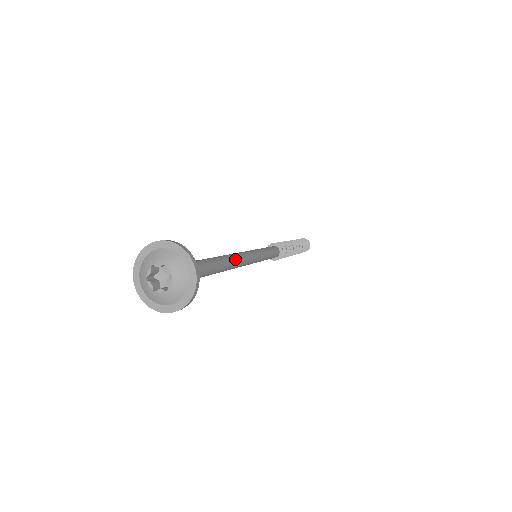
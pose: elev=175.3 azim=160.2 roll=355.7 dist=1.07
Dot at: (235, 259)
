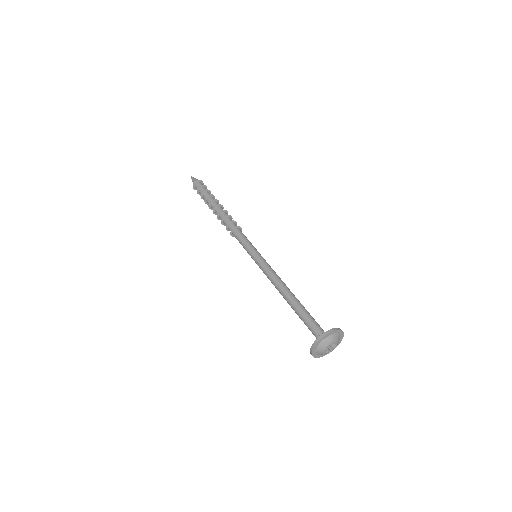
Dot at: (283, 284)
